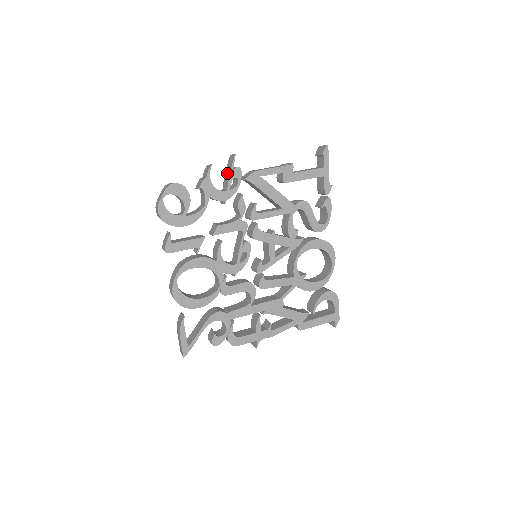
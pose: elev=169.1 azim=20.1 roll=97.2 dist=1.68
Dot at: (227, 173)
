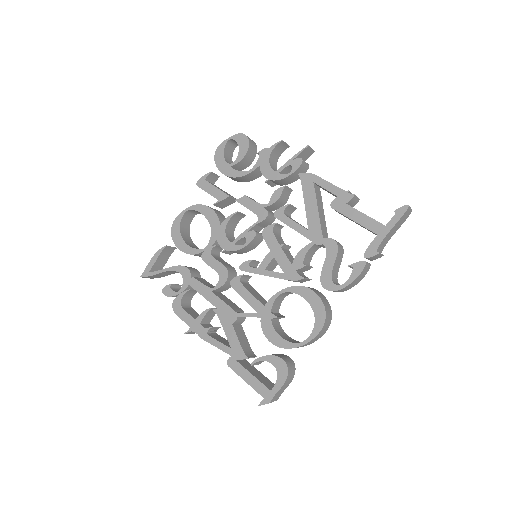
Dot at: occluded
